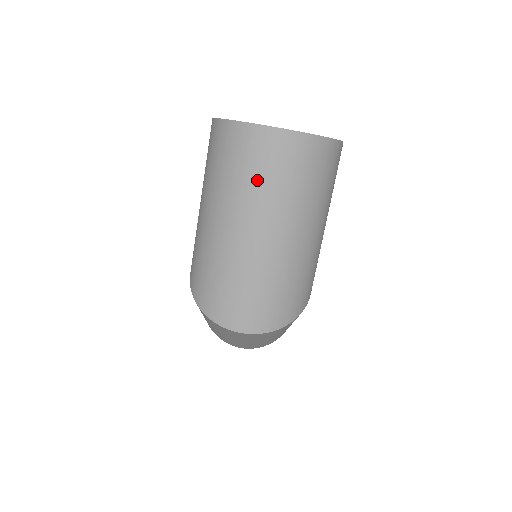
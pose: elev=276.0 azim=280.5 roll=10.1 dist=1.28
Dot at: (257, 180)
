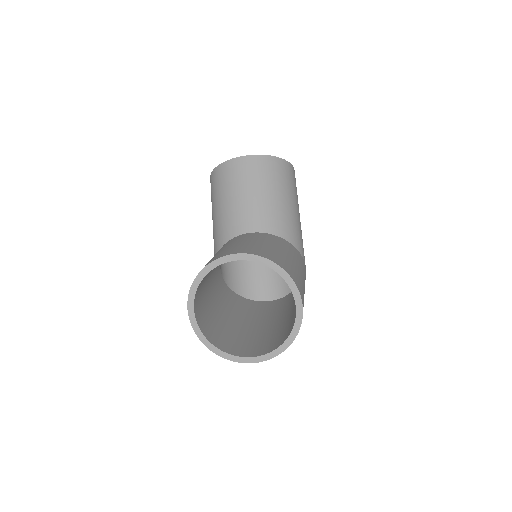
Dot at: occluded
